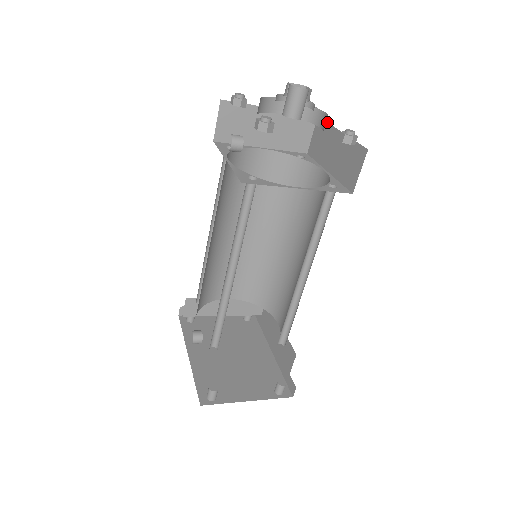
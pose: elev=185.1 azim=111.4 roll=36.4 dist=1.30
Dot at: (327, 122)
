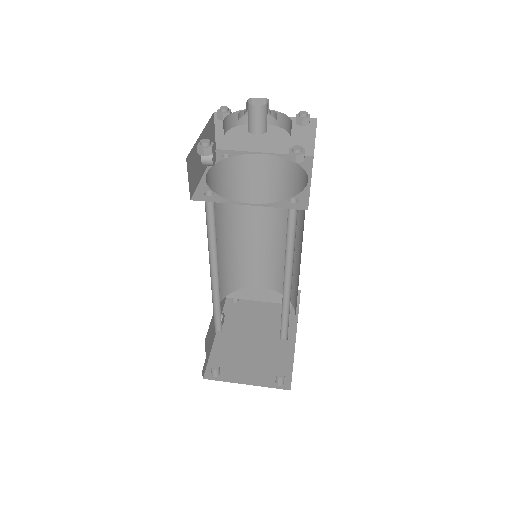
Dot at: occluded
